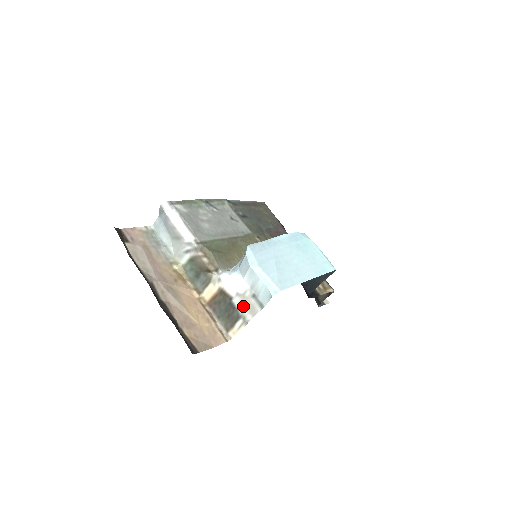
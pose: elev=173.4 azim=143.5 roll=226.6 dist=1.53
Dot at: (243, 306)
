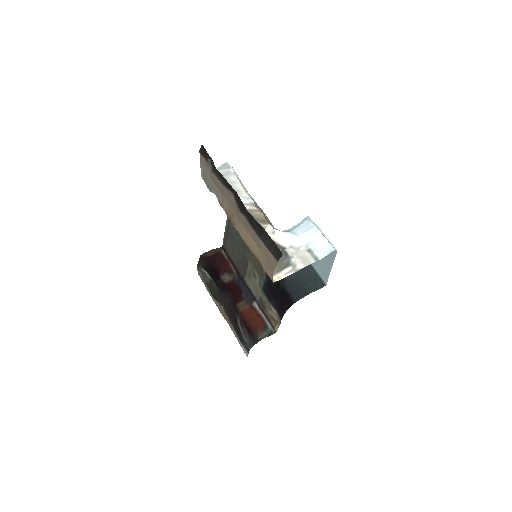
Dot at: (296, 257)
